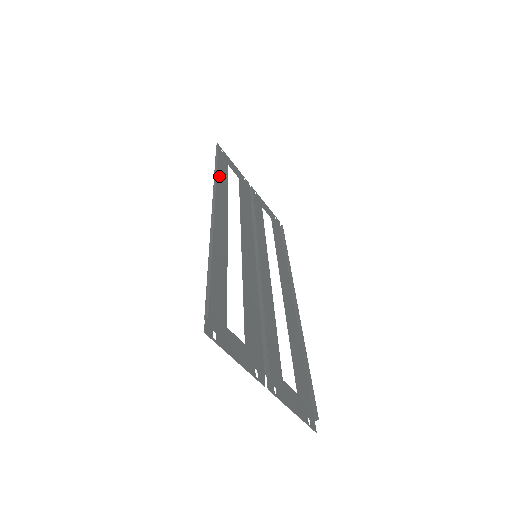
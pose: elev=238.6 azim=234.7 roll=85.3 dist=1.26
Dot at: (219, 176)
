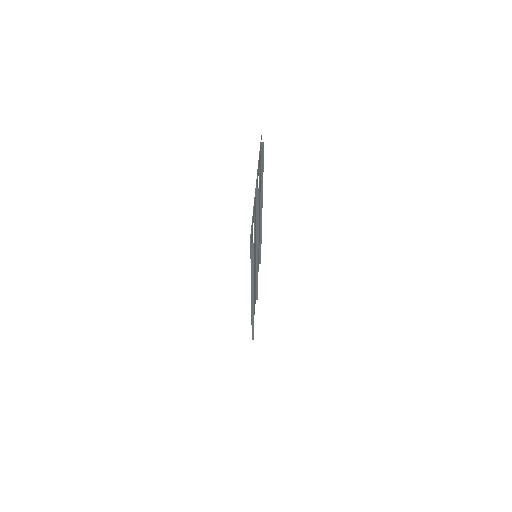
Dot at: occluded
